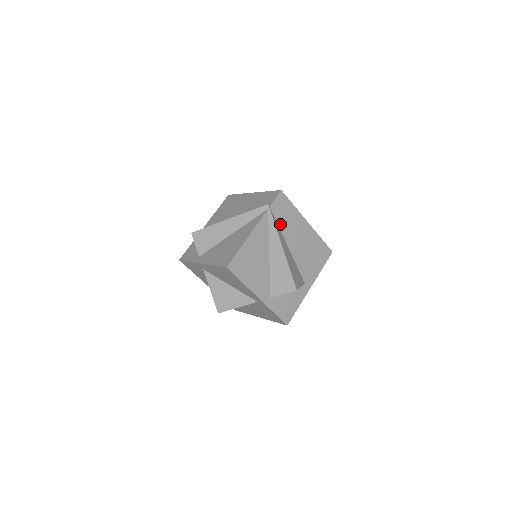
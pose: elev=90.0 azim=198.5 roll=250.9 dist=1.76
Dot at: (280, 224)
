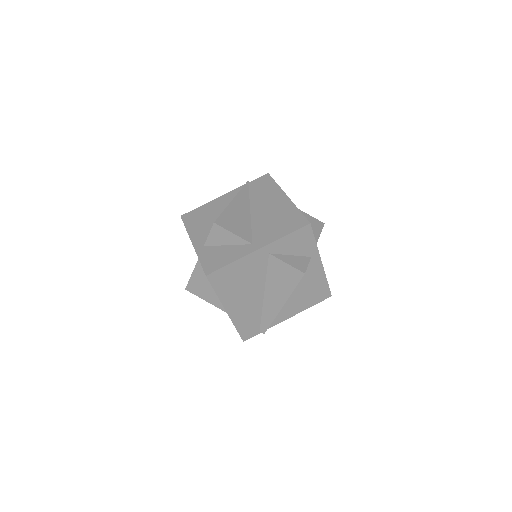
Dot at: (252, 194)
